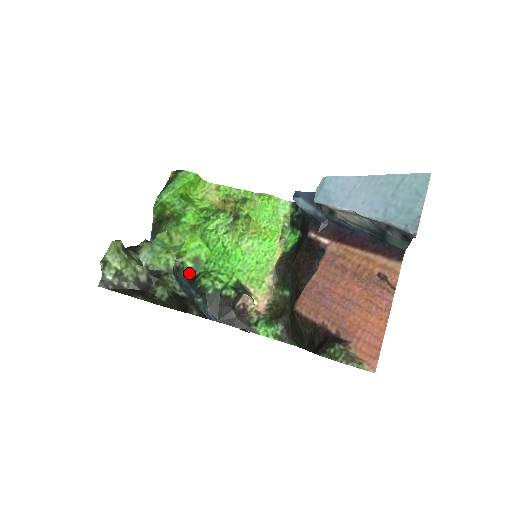
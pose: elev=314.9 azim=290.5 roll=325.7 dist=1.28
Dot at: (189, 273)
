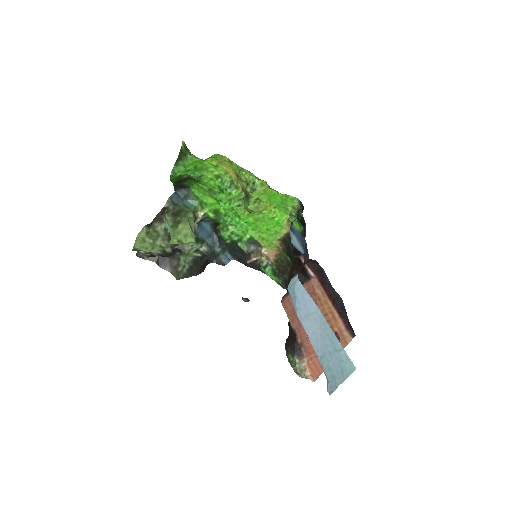
Dot at: (211, 220)
